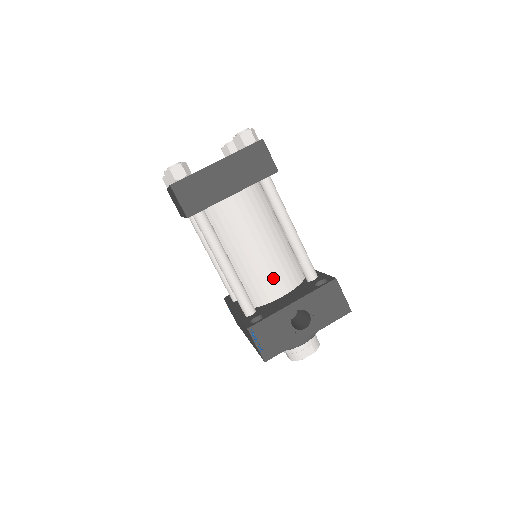
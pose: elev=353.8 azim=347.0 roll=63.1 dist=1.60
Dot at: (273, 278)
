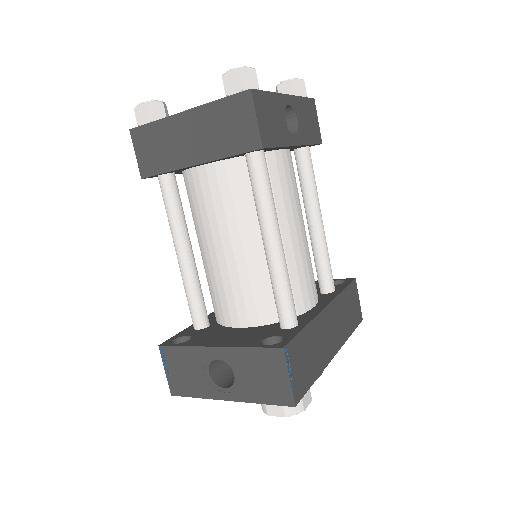
Dot at: (233, 298)
